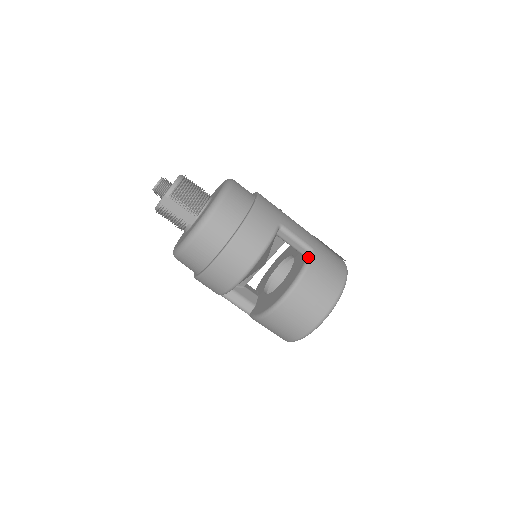
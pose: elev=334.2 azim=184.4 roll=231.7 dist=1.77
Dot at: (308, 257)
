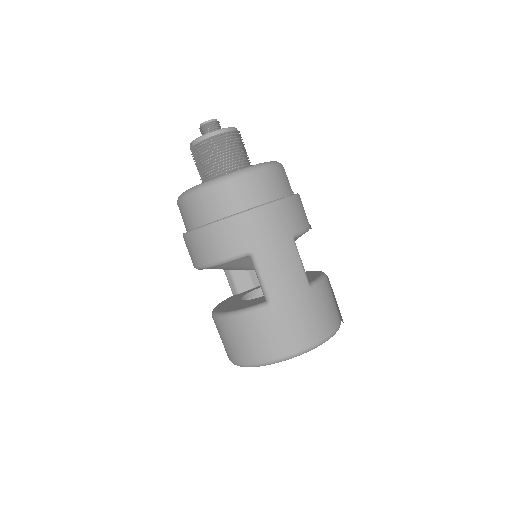
Dot at: (257, 305)
